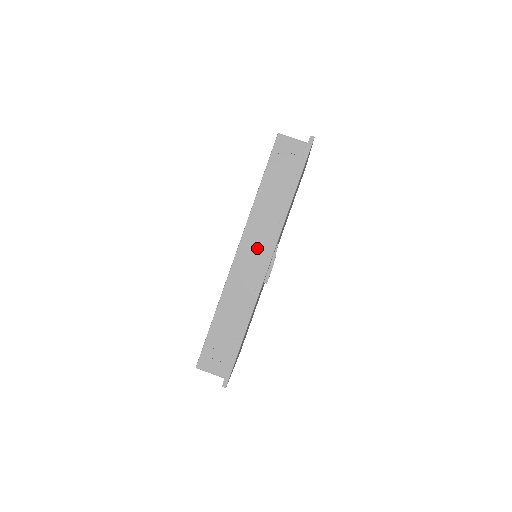
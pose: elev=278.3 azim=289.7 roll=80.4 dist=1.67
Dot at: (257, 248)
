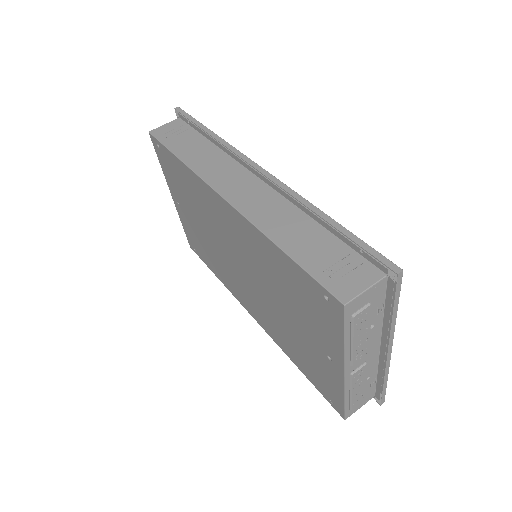
Dot at: (236, 179)
